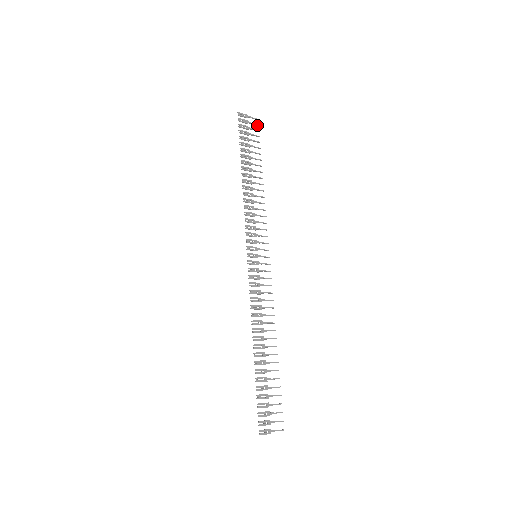
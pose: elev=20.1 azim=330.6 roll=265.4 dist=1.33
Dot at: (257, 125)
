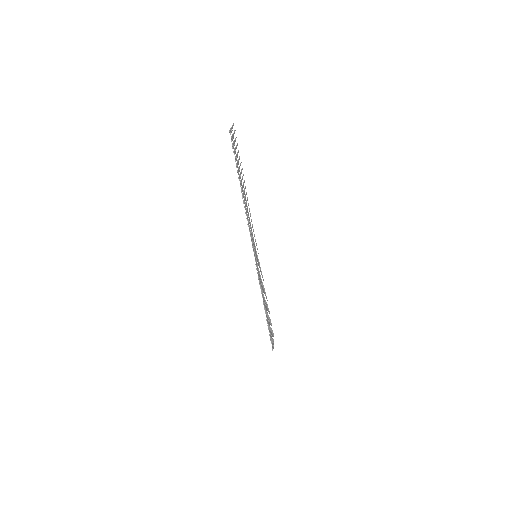
Dot at: (234, 131)
